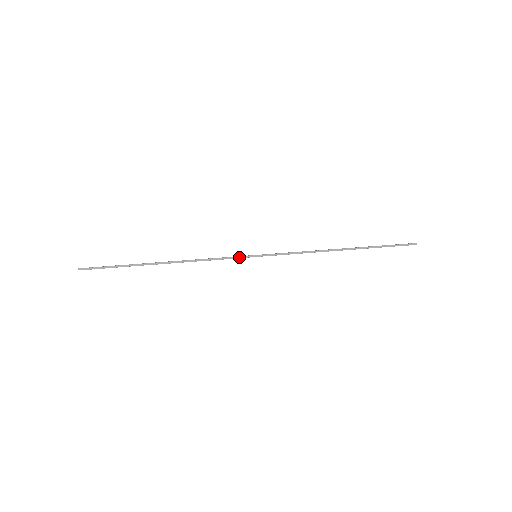
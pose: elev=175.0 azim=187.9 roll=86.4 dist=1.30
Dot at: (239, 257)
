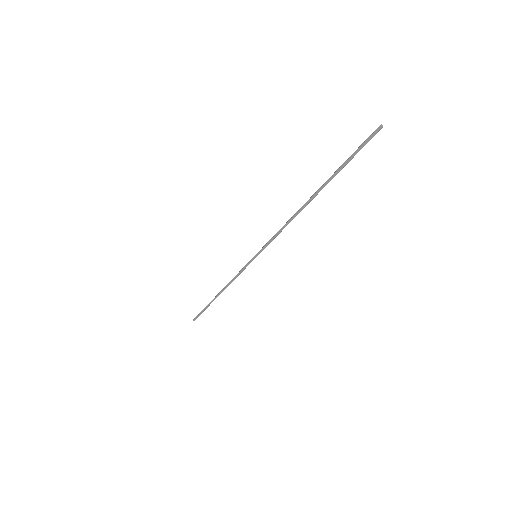
Dot at: (247, 265)
